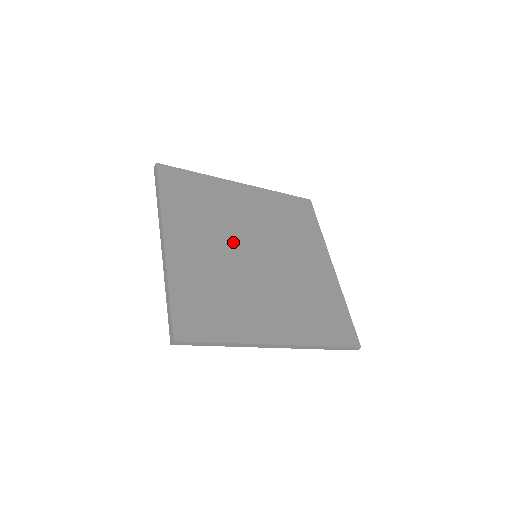
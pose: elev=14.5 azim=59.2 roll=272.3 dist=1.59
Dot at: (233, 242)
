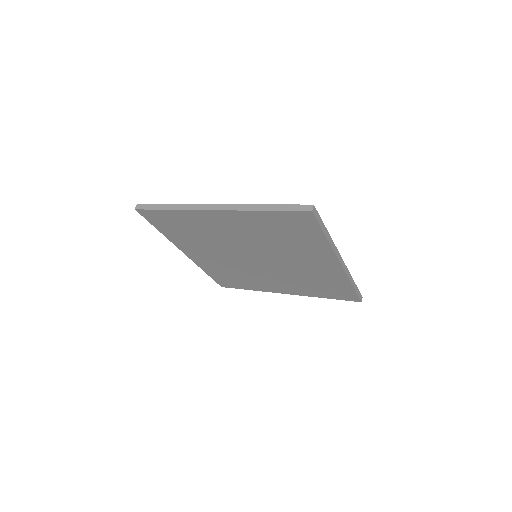
Dot at: occluded
